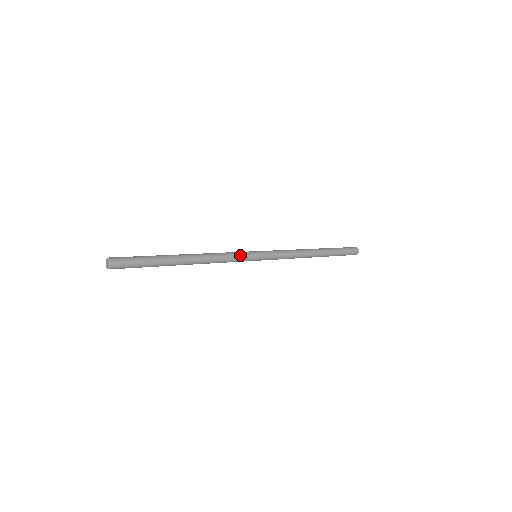
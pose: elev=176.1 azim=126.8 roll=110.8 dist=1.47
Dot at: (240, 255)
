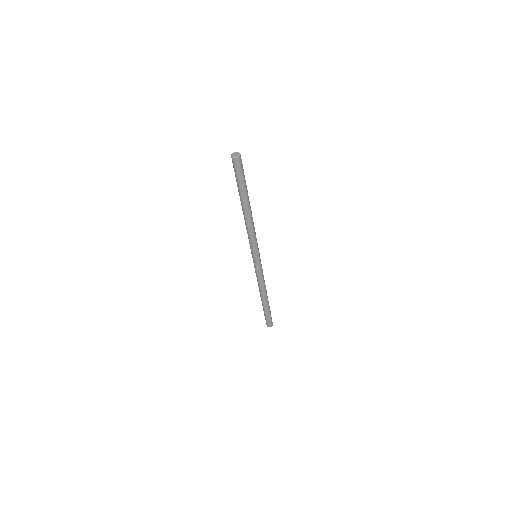
Dot at: (257, 243)
